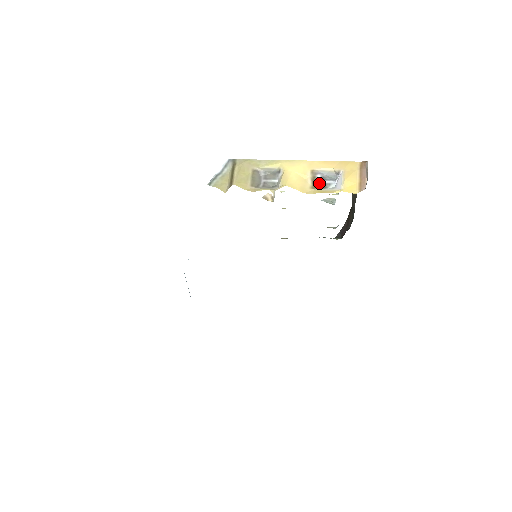
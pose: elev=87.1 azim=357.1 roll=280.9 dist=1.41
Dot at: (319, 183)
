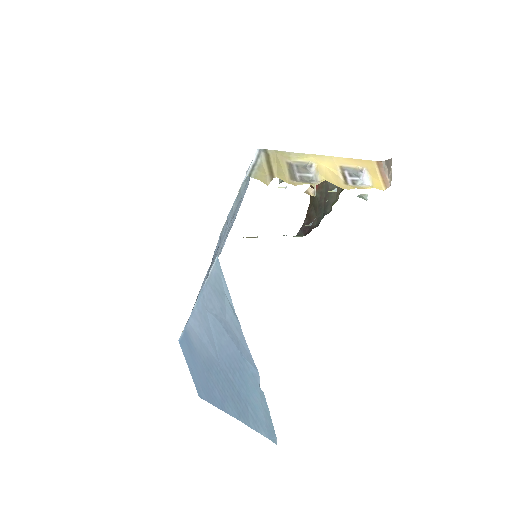
Dot at: (348, 179)
